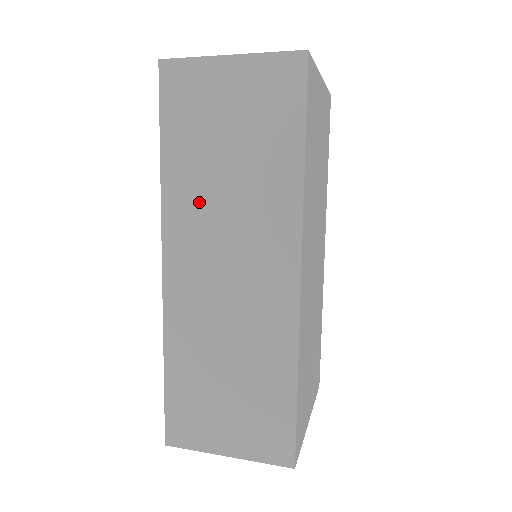
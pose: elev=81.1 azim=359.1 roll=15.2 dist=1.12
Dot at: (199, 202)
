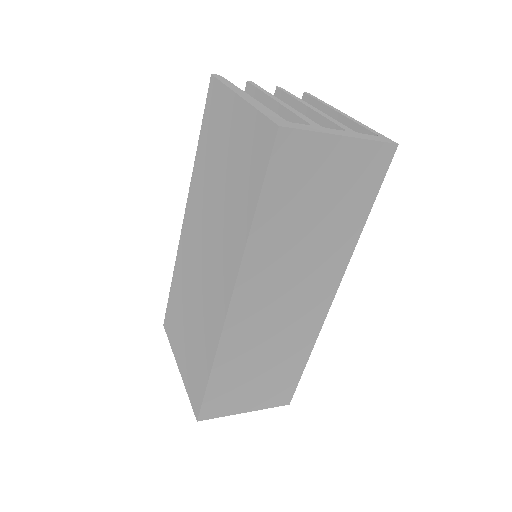
Dot at: (278, 253)
